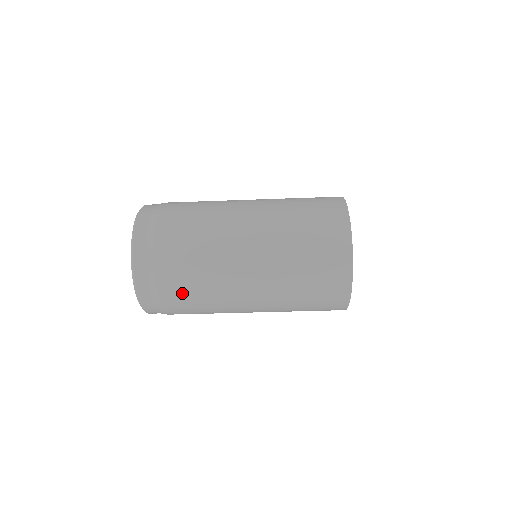
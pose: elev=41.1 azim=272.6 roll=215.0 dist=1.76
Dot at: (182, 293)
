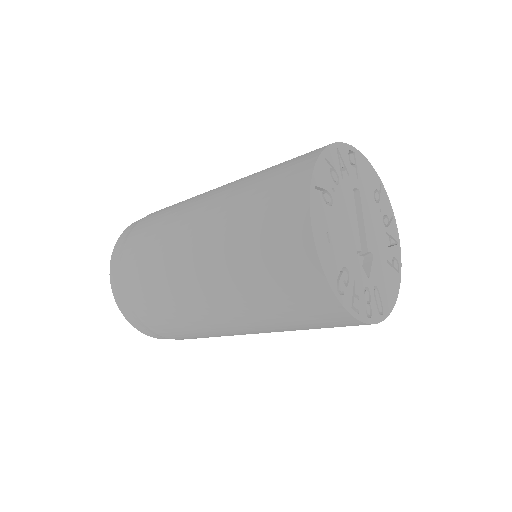
Dot at: (158, 318)
